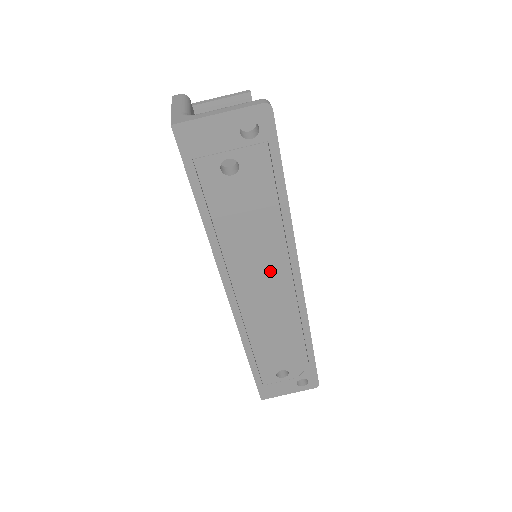
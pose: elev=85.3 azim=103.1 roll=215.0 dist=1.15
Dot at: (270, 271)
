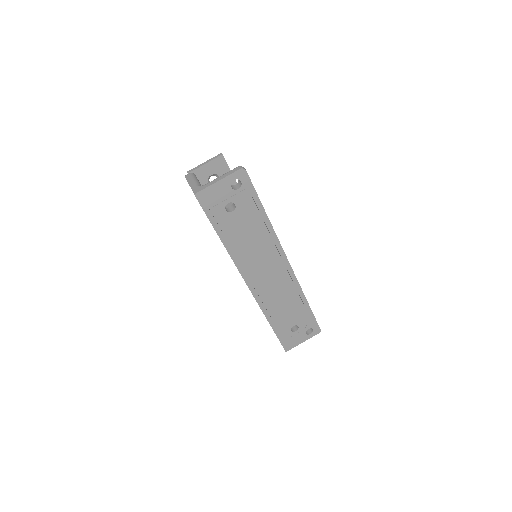
Dot at: (268, 261)
